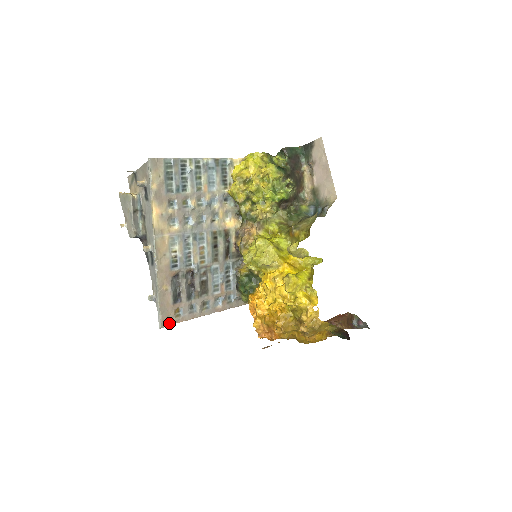
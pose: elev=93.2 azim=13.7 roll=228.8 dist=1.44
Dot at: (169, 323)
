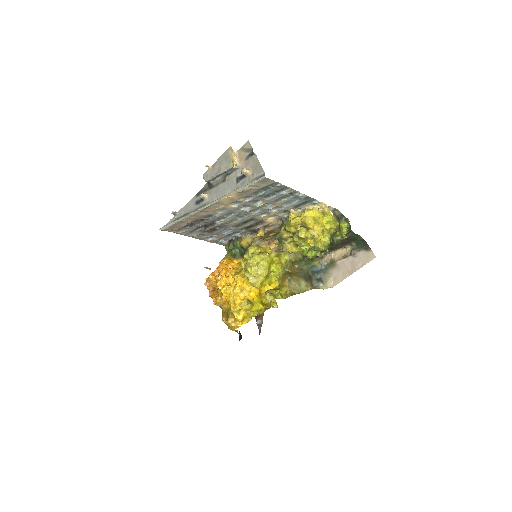
Dot at: (168, 231)
